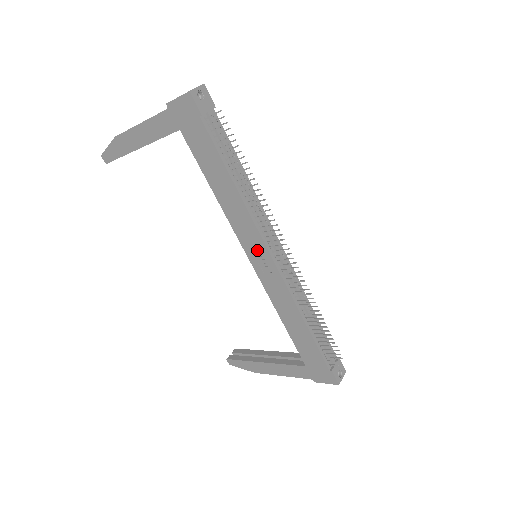
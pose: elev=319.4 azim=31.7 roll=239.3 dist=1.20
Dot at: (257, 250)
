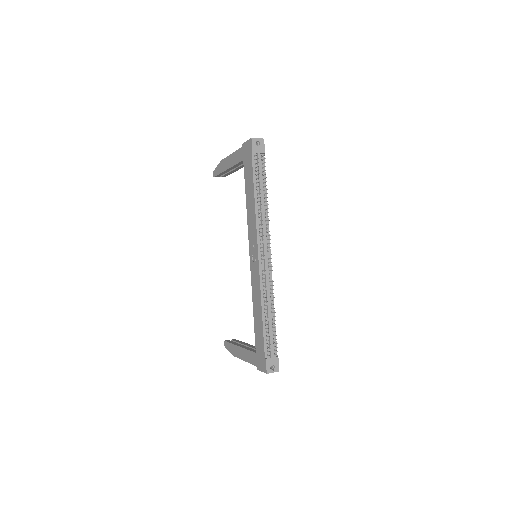
Dot at: (254, 248)
